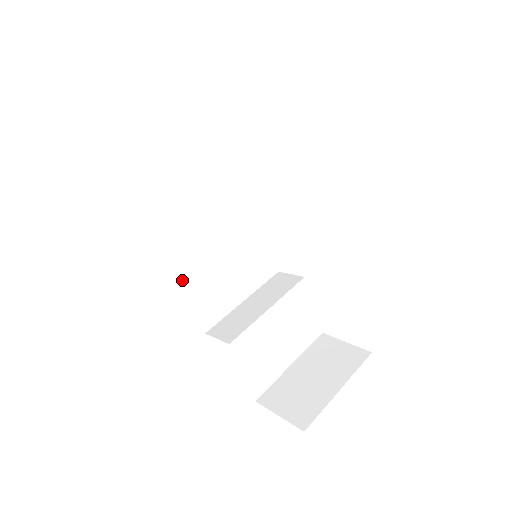
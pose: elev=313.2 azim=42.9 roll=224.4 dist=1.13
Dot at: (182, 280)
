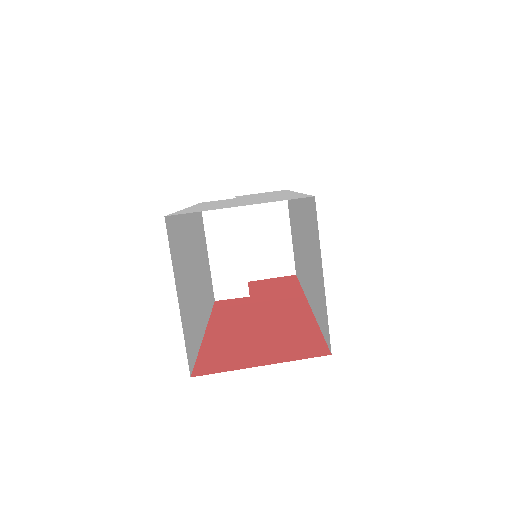
Dot at: (209, 314)
